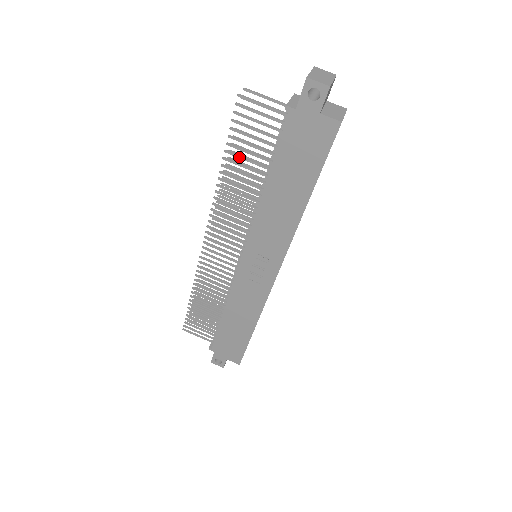
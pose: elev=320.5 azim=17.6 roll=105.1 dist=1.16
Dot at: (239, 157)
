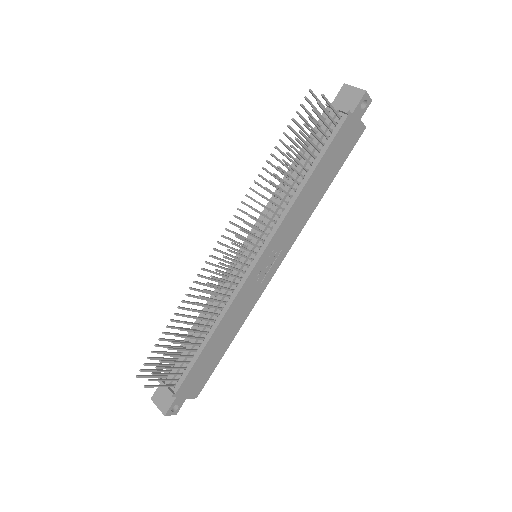
Dot at: (299, 152)
